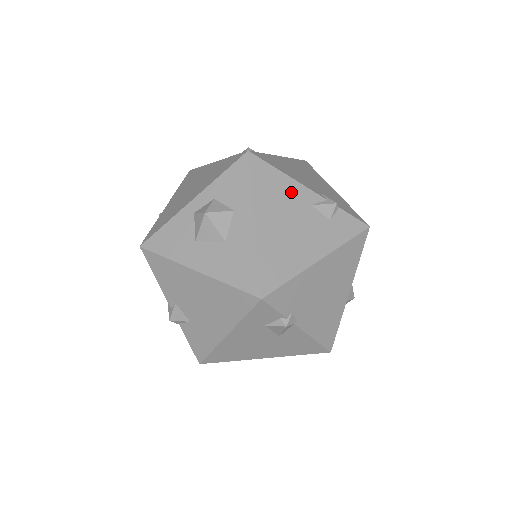
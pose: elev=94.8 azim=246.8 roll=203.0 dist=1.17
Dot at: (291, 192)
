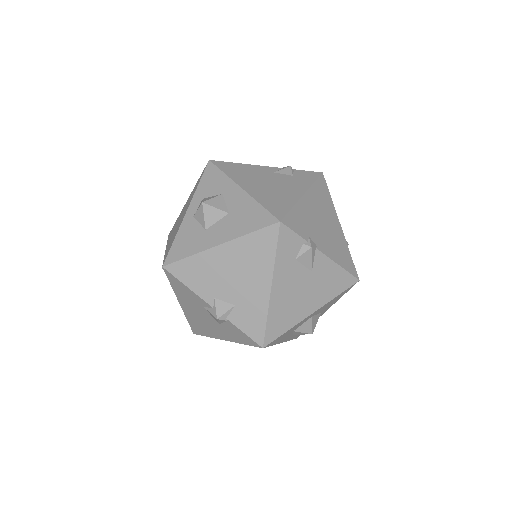
Dot at: (255, 170)
